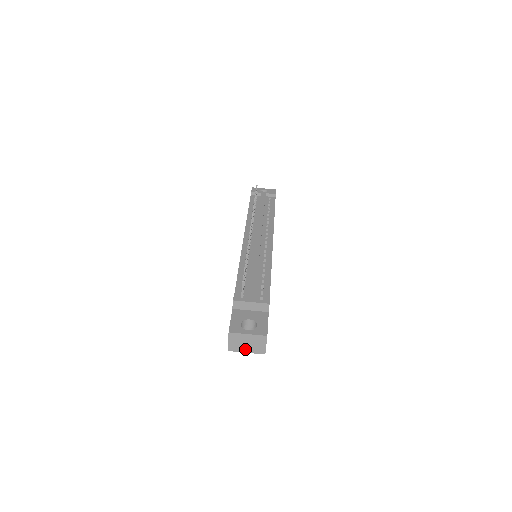
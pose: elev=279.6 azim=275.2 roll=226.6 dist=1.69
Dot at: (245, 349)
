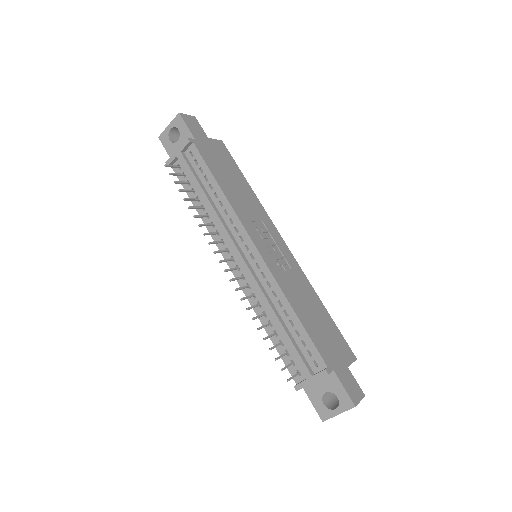
Dot at: occluded
